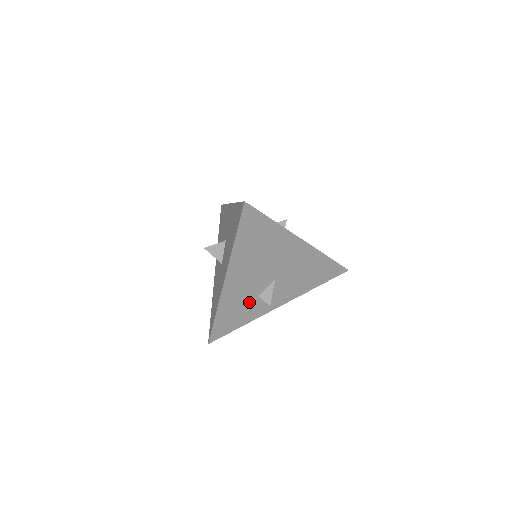
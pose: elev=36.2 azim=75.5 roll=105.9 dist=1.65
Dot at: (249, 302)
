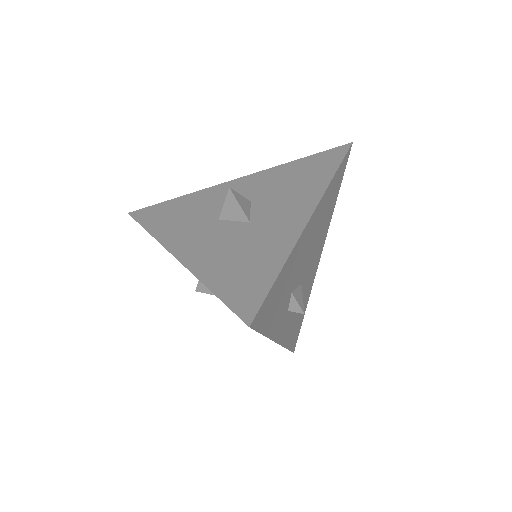
Dot at: (288, 291)
